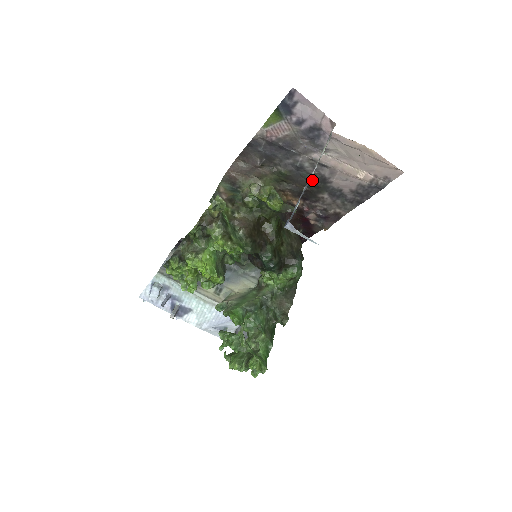
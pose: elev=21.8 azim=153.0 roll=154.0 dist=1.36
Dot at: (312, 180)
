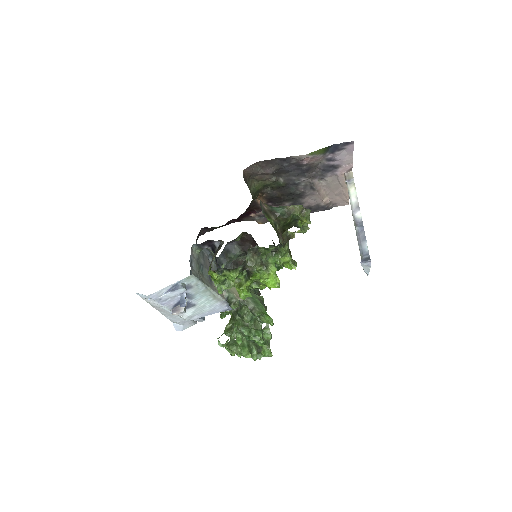
Dot at: (293, 193)
